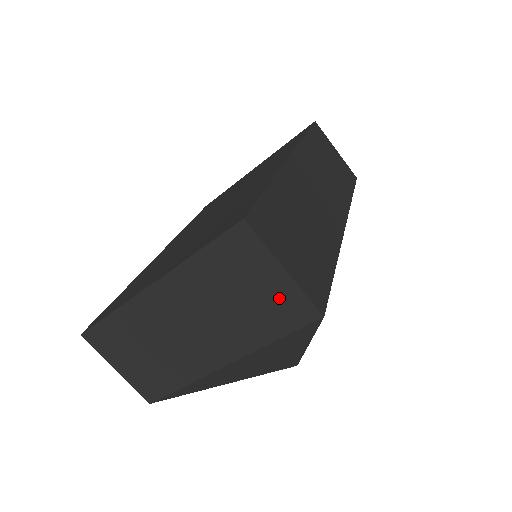
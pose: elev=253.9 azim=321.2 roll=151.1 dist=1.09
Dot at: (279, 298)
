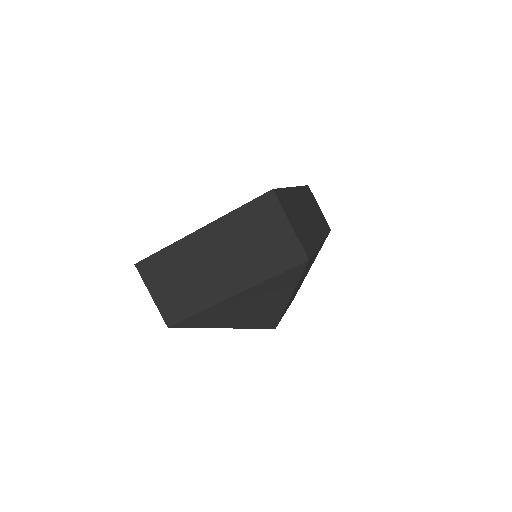
Dot at: (283, 244)
